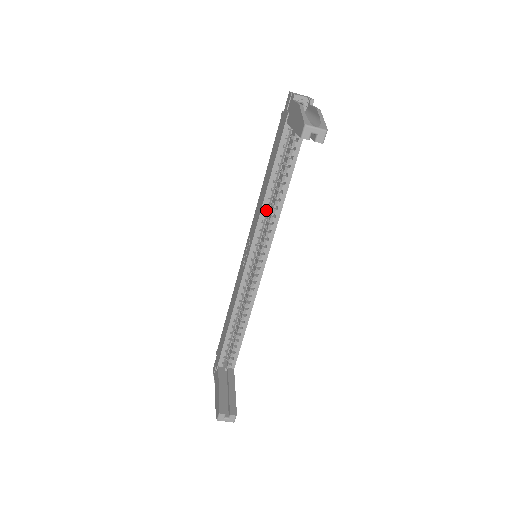
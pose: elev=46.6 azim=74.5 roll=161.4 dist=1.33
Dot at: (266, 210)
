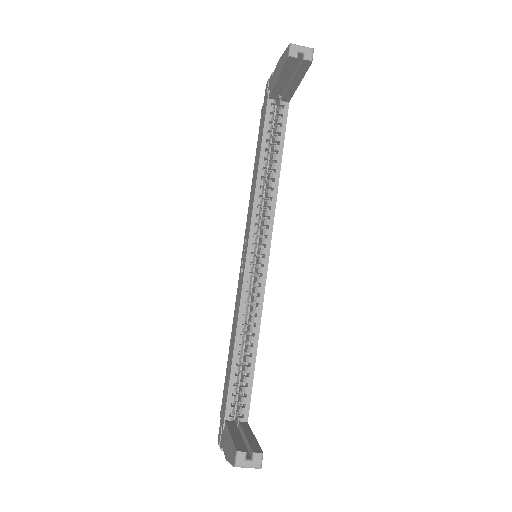
Dot at: (260, 192)
